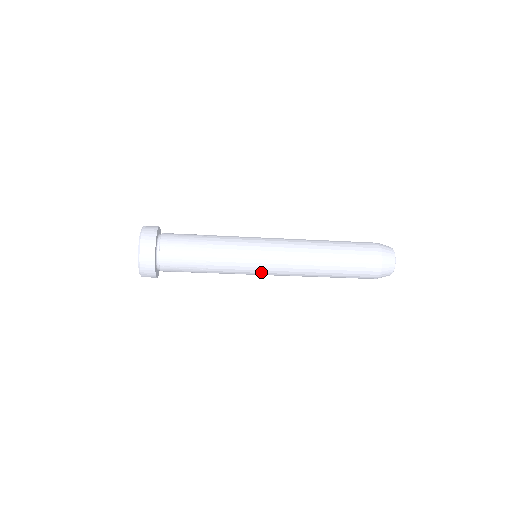
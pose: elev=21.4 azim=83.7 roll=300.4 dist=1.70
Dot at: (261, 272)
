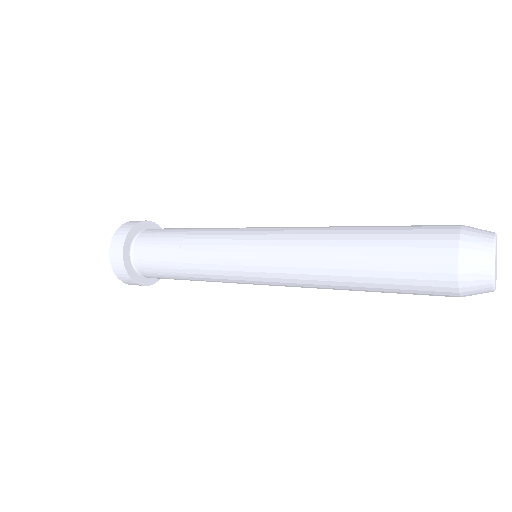
Dot at: (249, 270)
